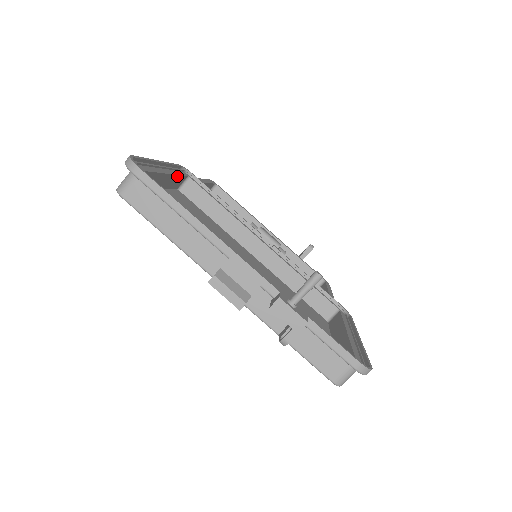
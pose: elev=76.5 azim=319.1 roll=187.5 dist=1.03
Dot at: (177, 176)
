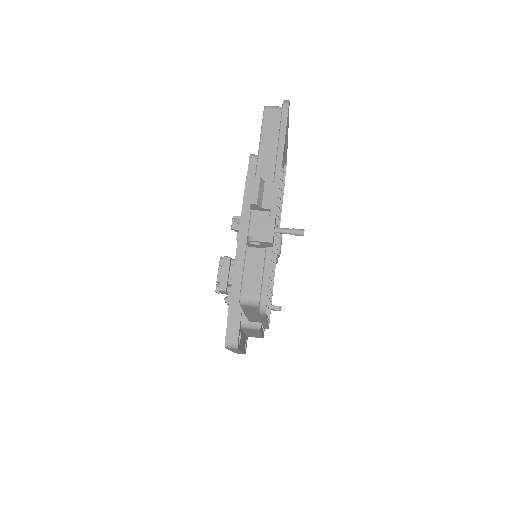
Dot at: (283, 155)
